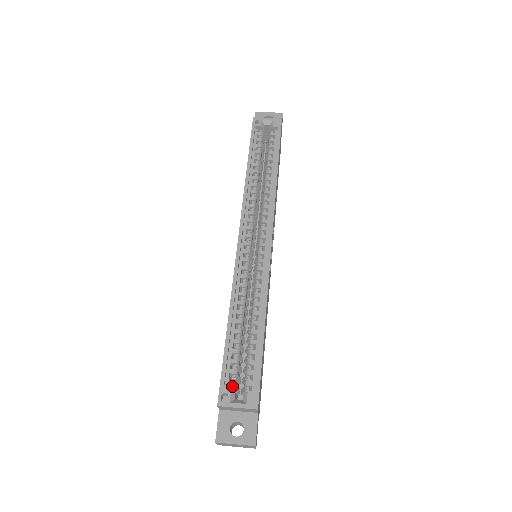
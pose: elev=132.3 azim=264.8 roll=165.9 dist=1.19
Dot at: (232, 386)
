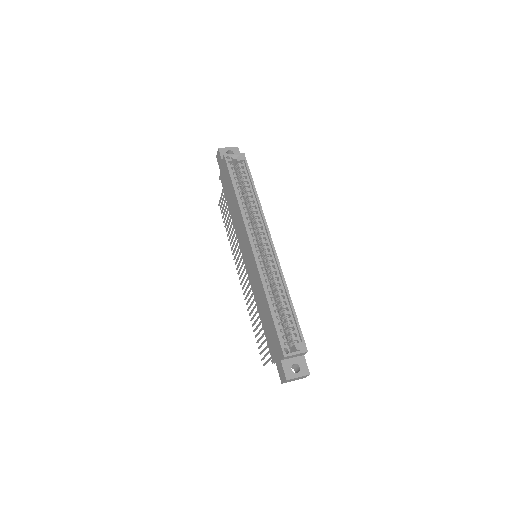
Dot at: (286, 343)
